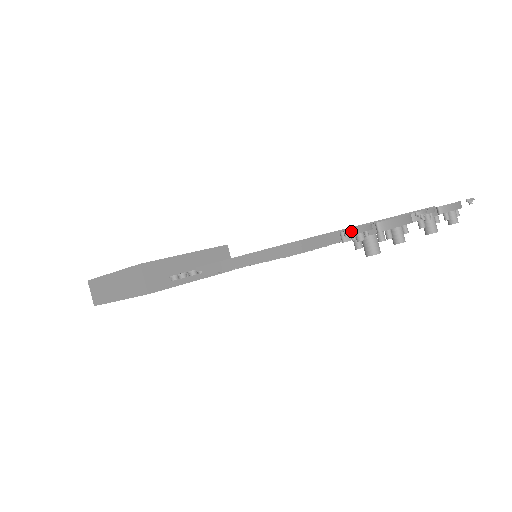
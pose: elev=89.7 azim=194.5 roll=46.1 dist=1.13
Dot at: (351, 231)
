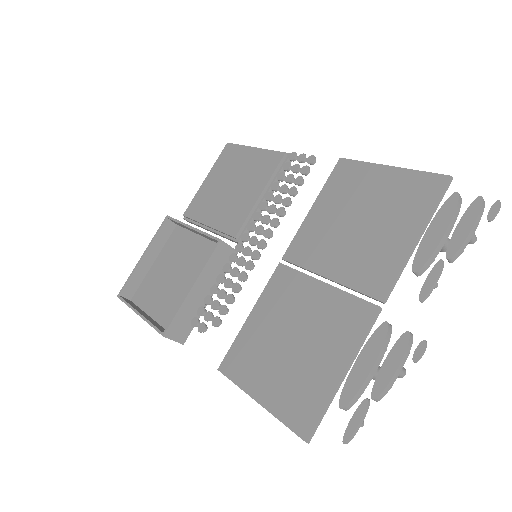
Dot at: (349, 440)
